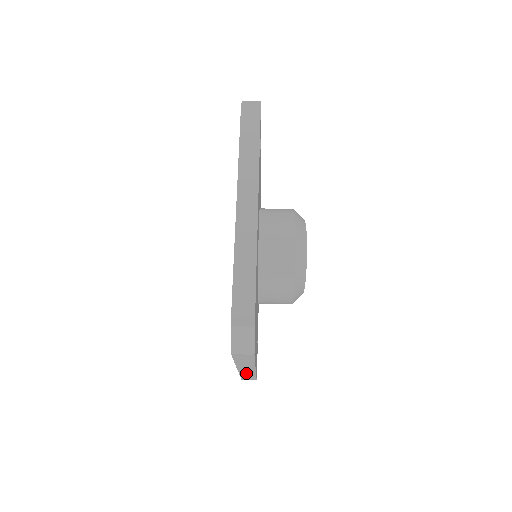
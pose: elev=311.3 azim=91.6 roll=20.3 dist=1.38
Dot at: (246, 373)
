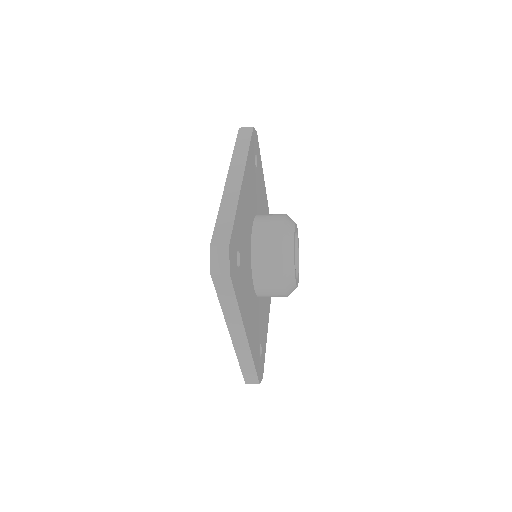
Dot at: (230, 196)
